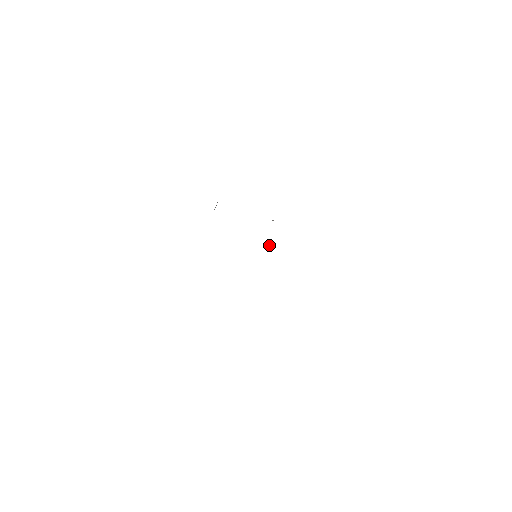
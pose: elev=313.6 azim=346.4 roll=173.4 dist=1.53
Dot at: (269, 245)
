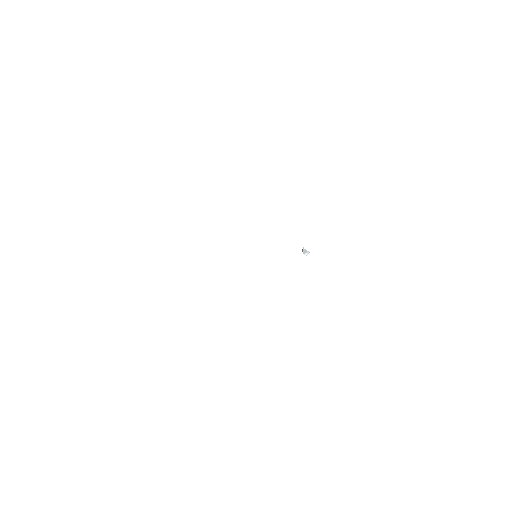
Dot at: (303, 252)
